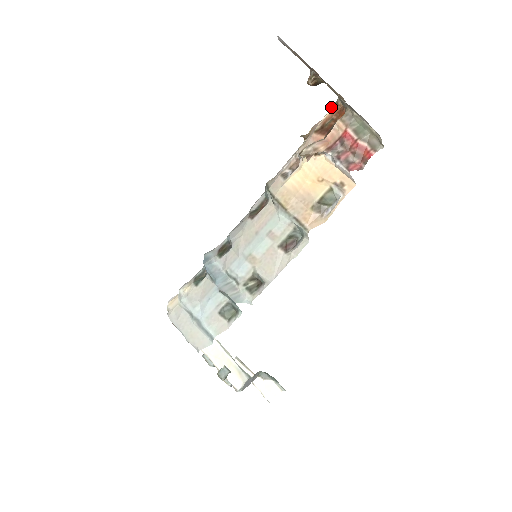
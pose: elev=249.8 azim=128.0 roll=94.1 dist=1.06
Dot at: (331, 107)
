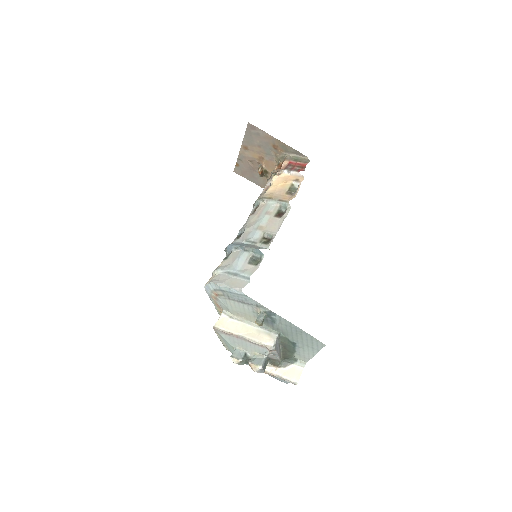
Dot at: (277, 165)
